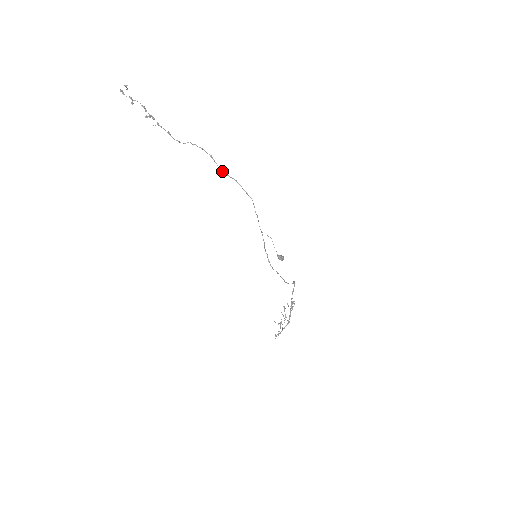
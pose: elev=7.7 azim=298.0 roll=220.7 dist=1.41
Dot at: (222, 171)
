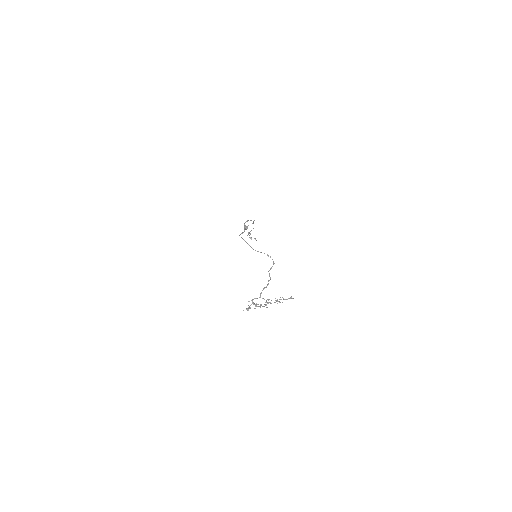
Dot at: occluded
